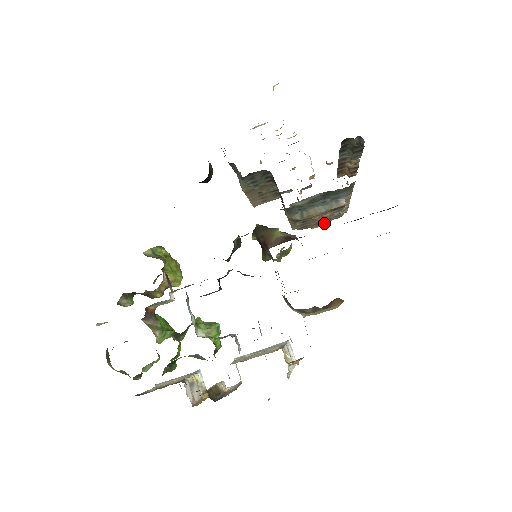
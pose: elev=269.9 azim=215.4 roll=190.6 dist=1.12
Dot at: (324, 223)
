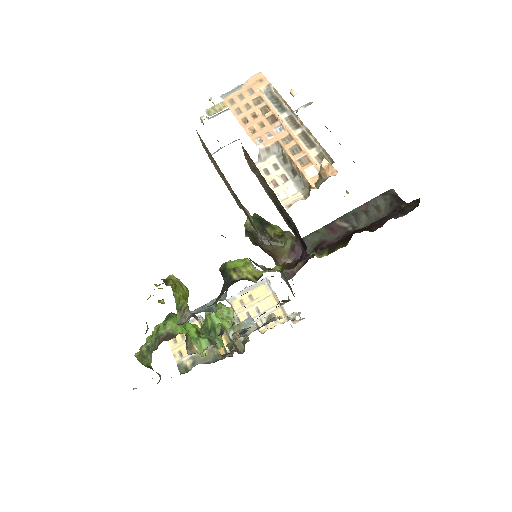
Dot at: occluded
